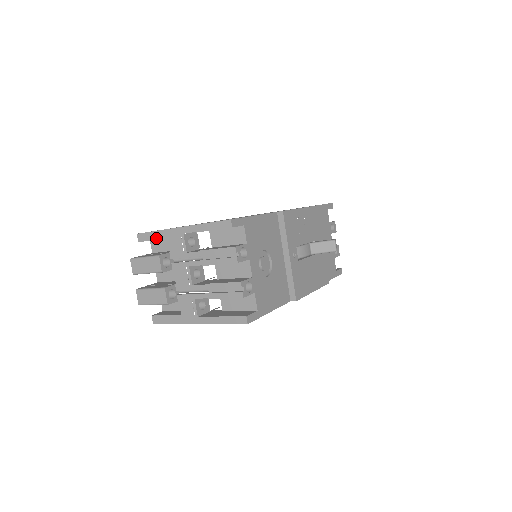
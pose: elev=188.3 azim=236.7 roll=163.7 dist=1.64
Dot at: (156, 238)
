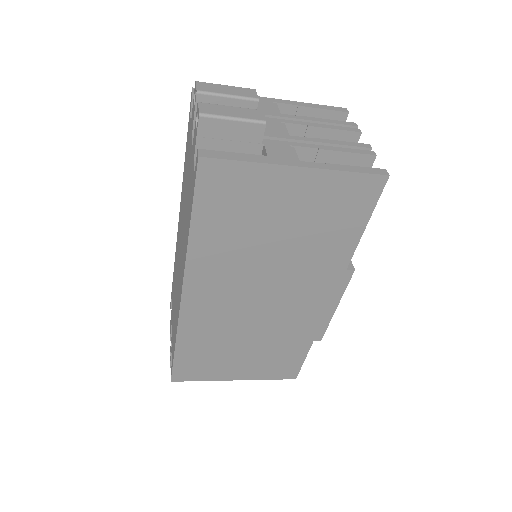
Dot at: occluded
